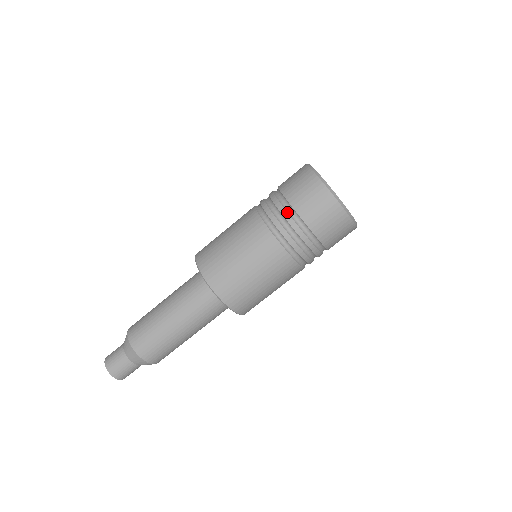
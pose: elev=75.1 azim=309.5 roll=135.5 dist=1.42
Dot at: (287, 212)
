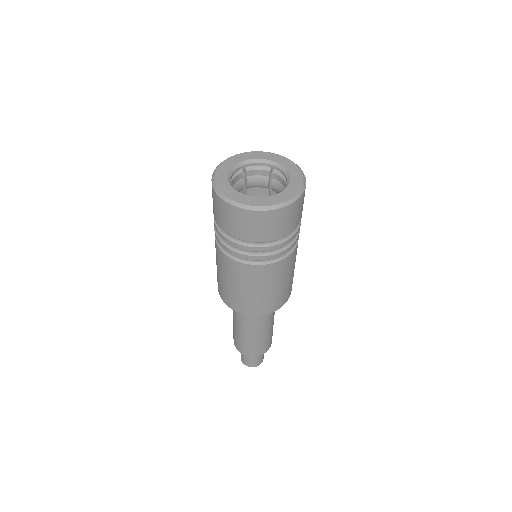
Dot at: (245, 246)
